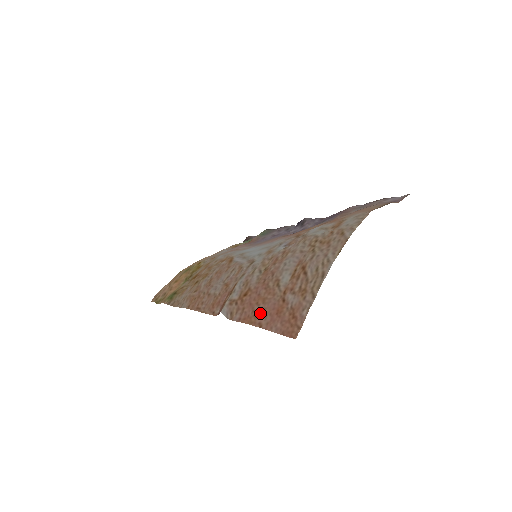
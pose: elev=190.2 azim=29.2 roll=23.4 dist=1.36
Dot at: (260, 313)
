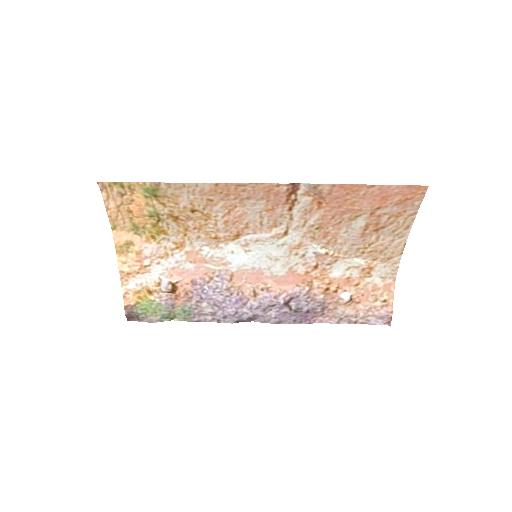
Dot at: (360, 194)
